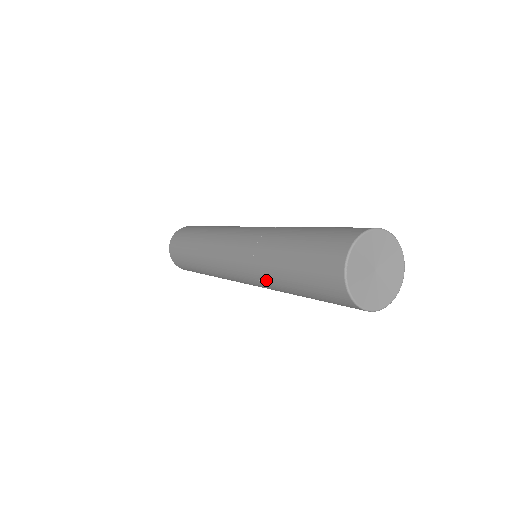
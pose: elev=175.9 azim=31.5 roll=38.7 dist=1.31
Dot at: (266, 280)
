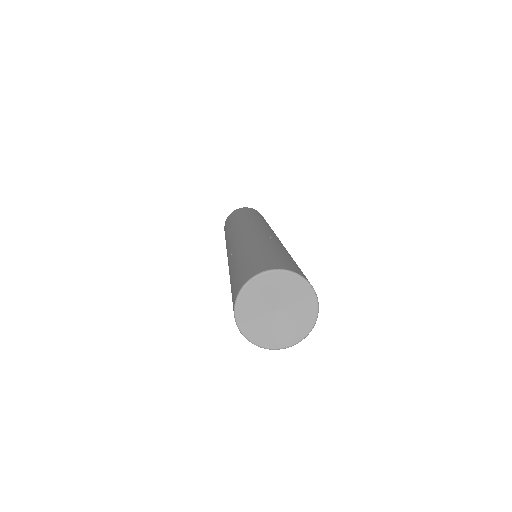
Dot at: occluded
